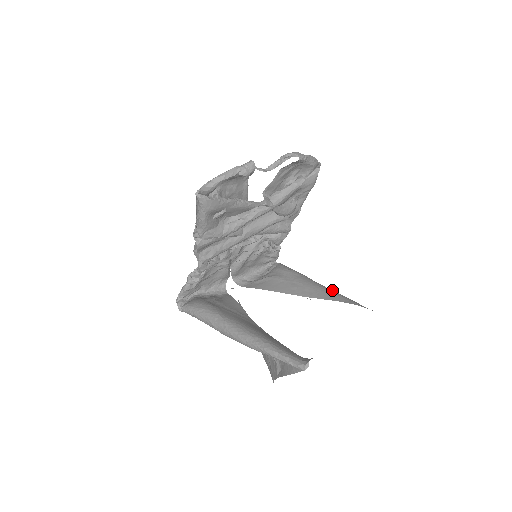
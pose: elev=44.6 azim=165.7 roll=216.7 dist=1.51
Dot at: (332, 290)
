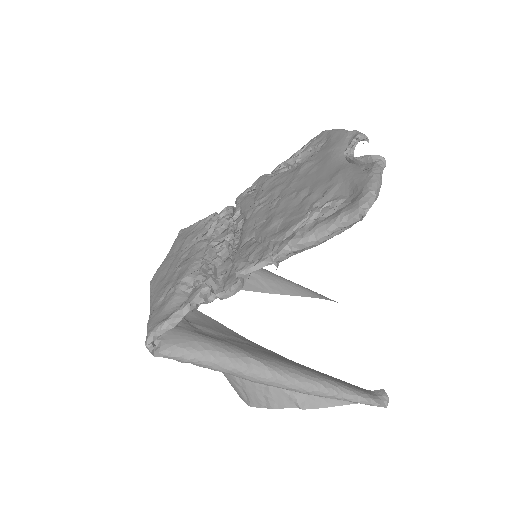
Dot at: occluded
